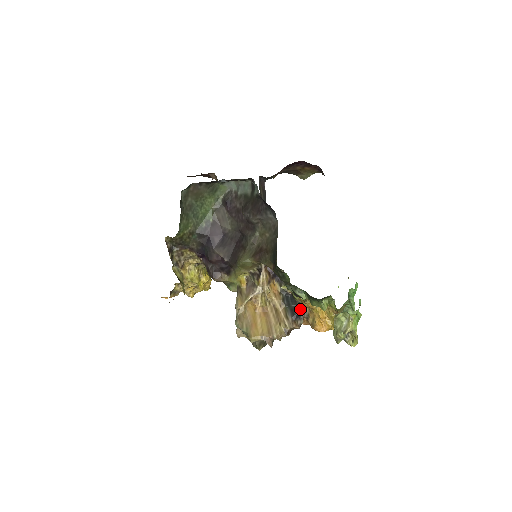
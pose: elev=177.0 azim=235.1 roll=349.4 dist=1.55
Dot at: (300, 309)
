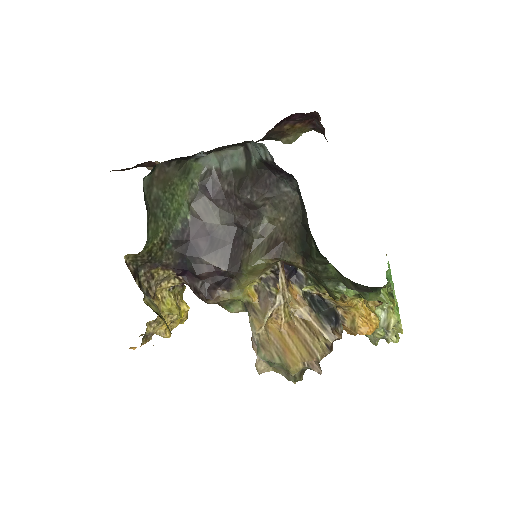
Dot at: (336, 312)
